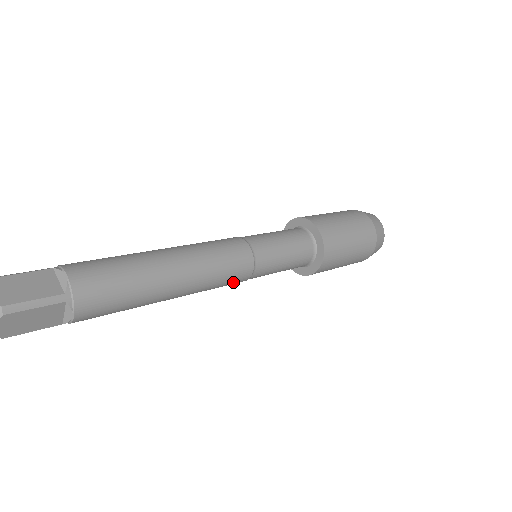
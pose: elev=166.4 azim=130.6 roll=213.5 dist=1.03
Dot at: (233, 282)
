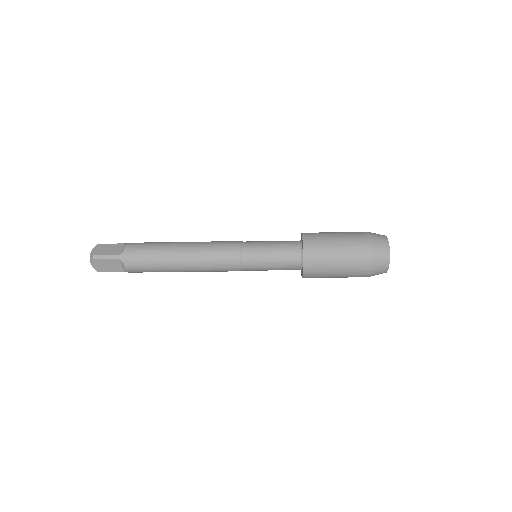
Dot at: (227, 269)
